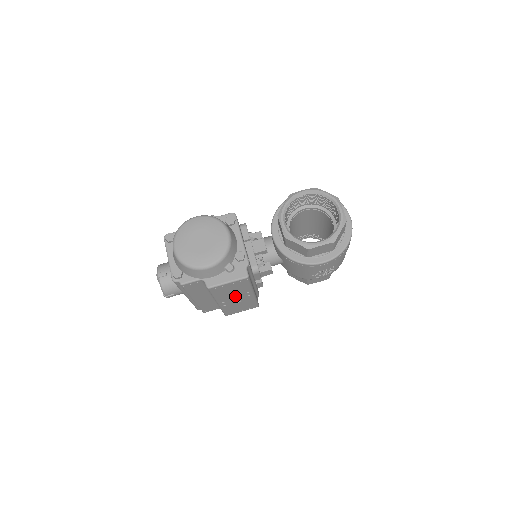
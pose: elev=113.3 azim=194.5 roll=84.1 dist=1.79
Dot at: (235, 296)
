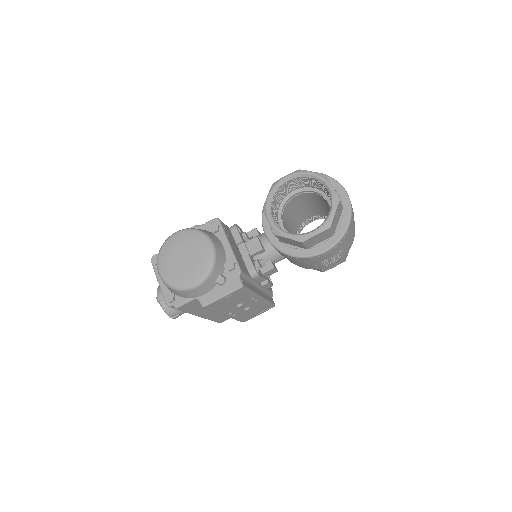
Dot at: (240, 305)
